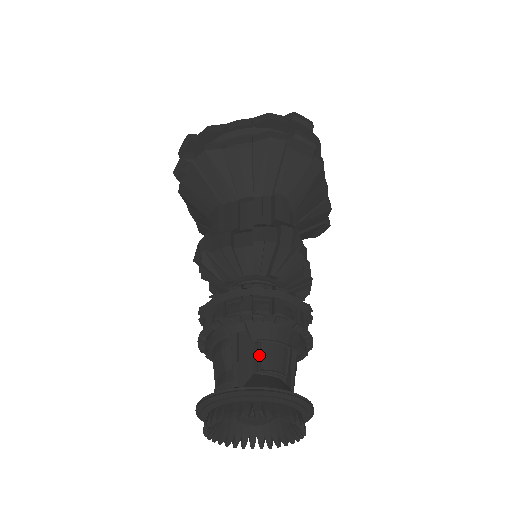
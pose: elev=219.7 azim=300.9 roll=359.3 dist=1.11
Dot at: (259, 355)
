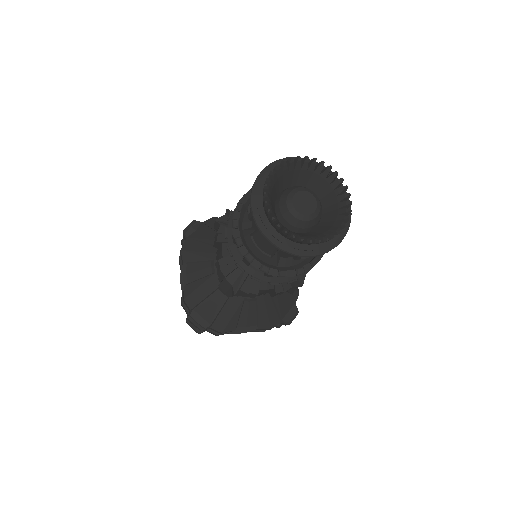
Dot at: occluded
